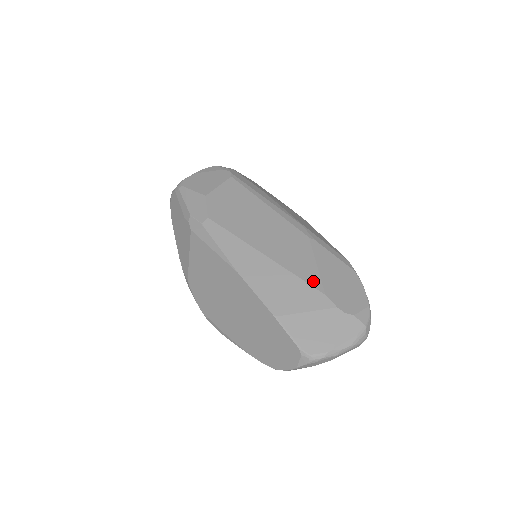
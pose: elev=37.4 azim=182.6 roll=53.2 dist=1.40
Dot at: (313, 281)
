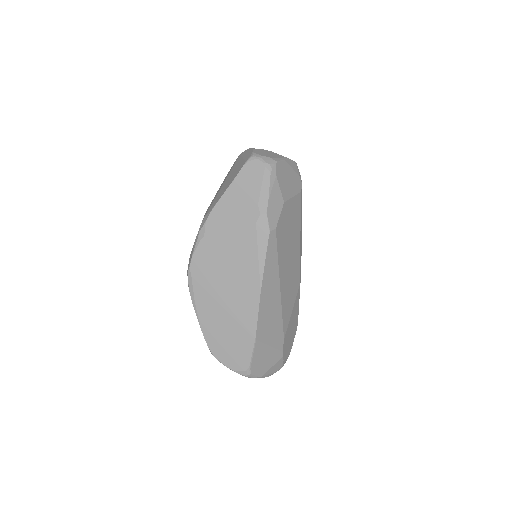
Dot at: (285, 325)
